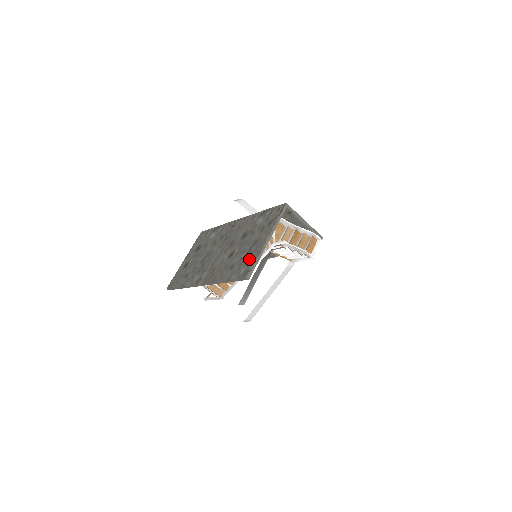
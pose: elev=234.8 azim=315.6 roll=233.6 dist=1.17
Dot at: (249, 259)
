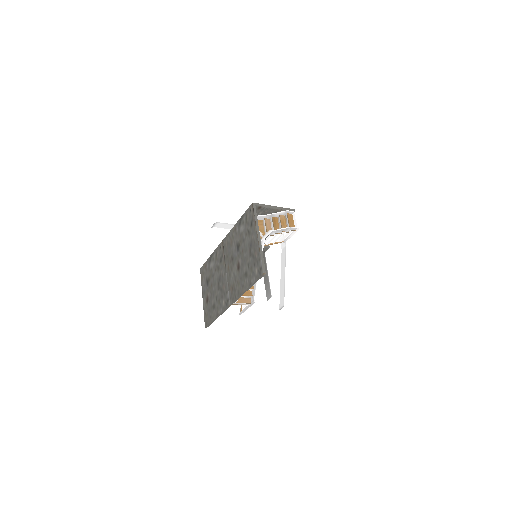
Dot at: (255, 260)
